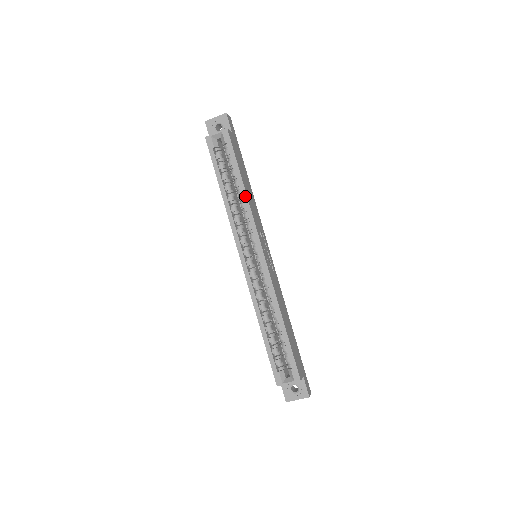
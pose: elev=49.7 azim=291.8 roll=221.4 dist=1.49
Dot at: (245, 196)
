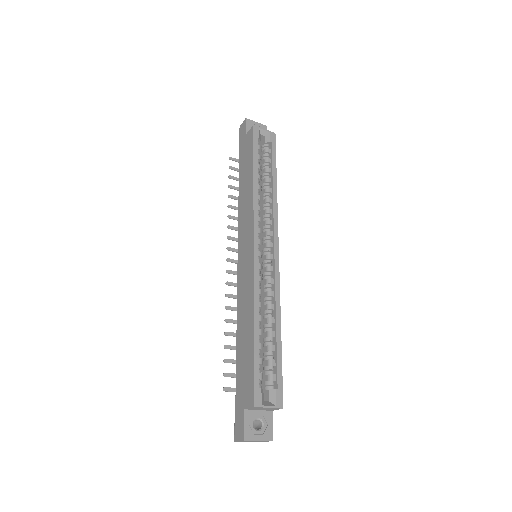
Dot at: (275, 193)
